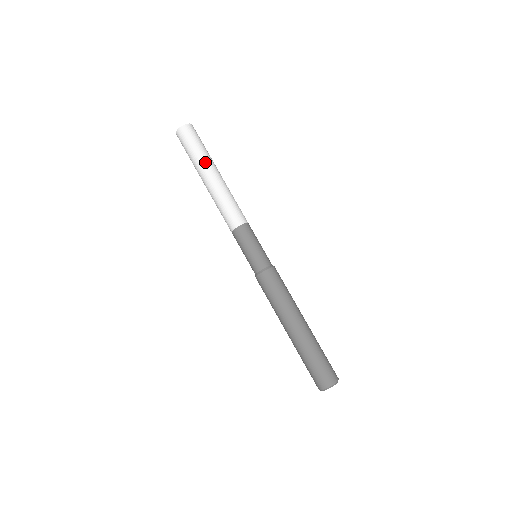
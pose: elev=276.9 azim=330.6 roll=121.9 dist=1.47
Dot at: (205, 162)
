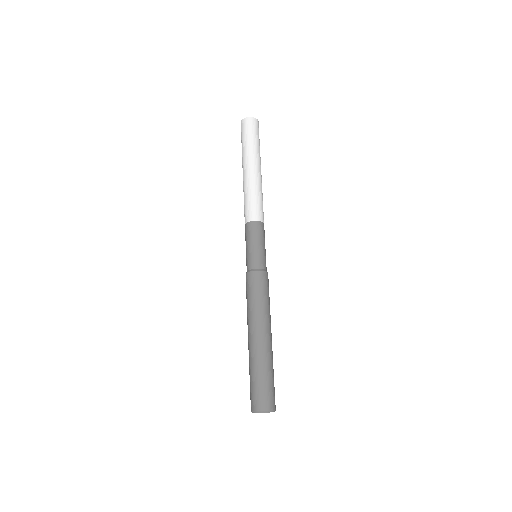
Dot at: (247, 155)
